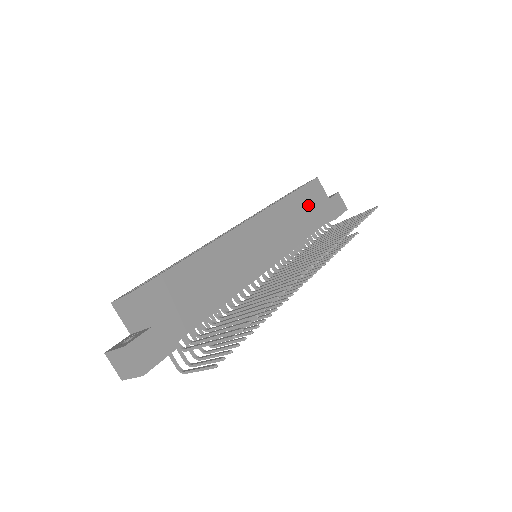
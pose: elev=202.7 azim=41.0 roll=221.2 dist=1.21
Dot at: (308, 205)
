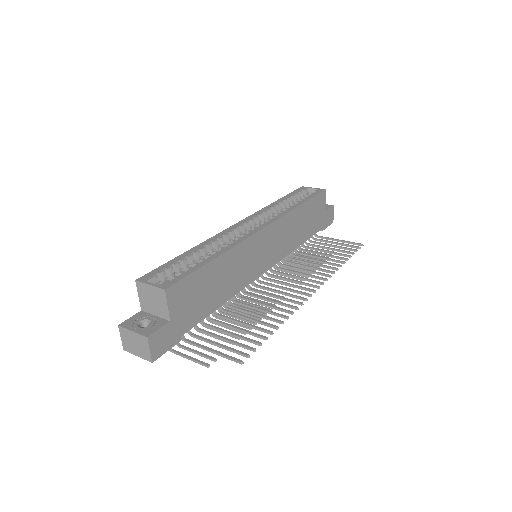
Dot at: (310, 216)
